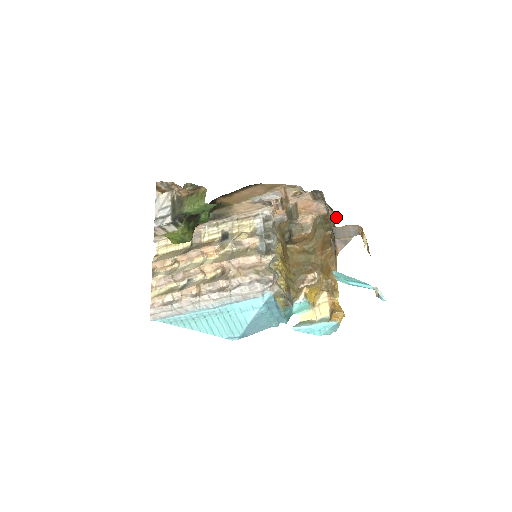
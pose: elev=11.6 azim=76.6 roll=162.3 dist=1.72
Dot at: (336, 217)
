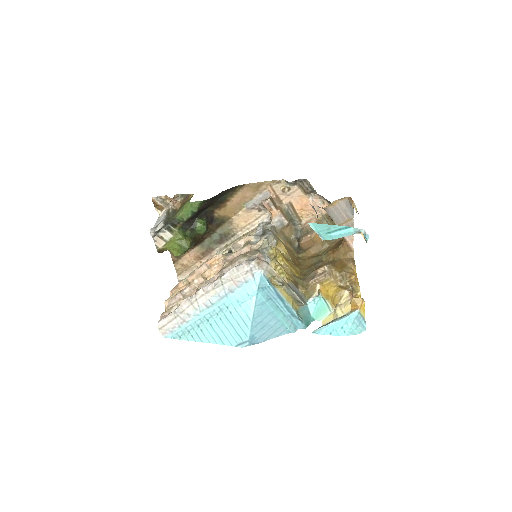
Dot at: occluded
